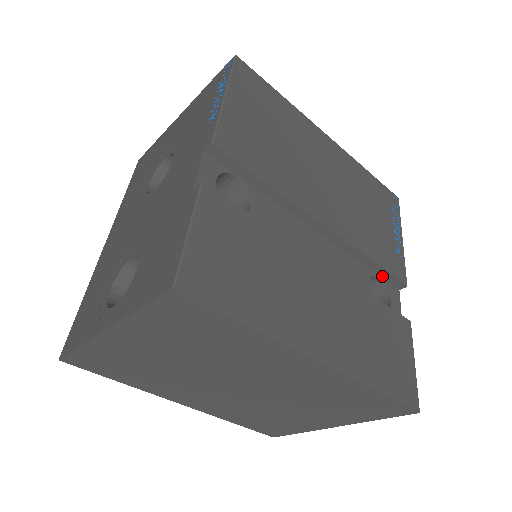
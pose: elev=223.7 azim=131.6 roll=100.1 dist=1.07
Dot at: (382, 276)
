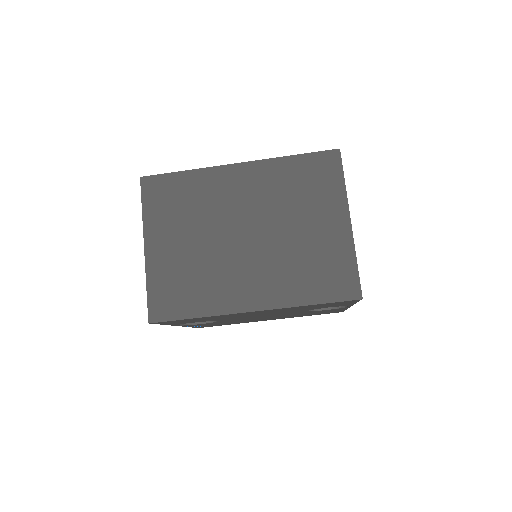
Dot at: occluded
